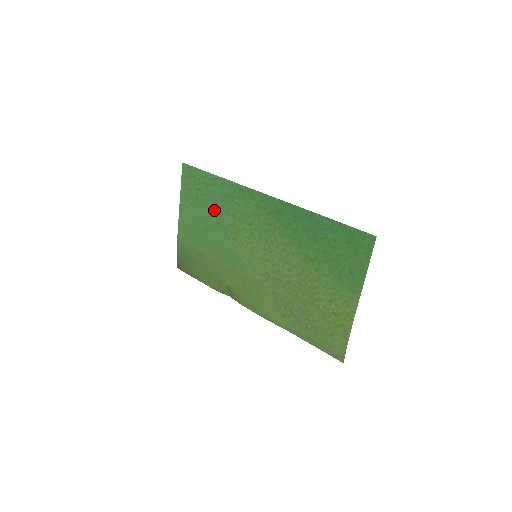
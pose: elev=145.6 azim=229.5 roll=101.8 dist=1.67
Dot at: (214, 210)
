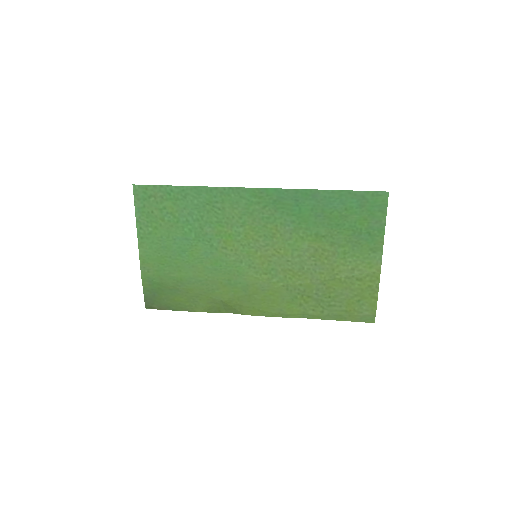
Dot at: (190, 225)
